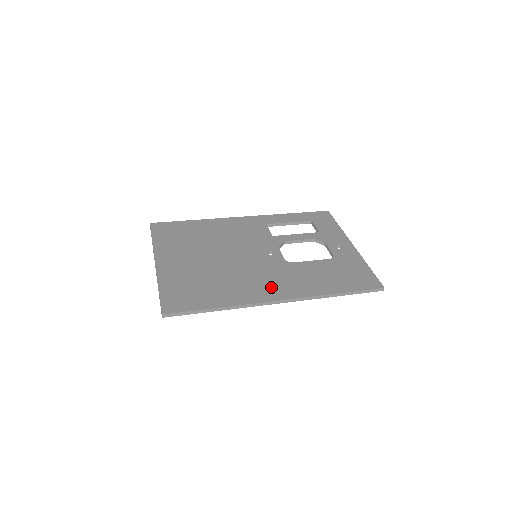
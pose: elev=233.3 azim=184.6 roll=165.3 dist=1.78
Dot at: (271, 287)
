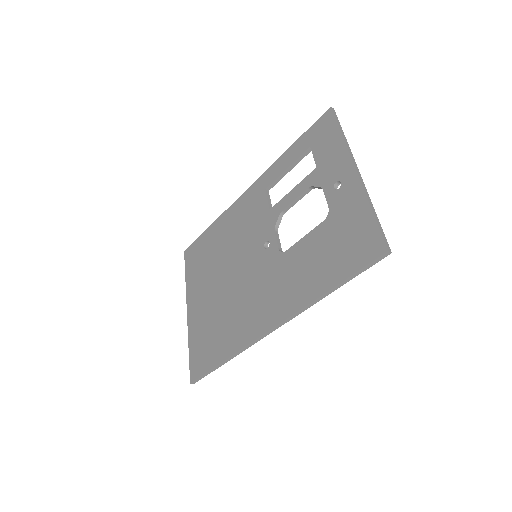
Dot at: (263, 309)
